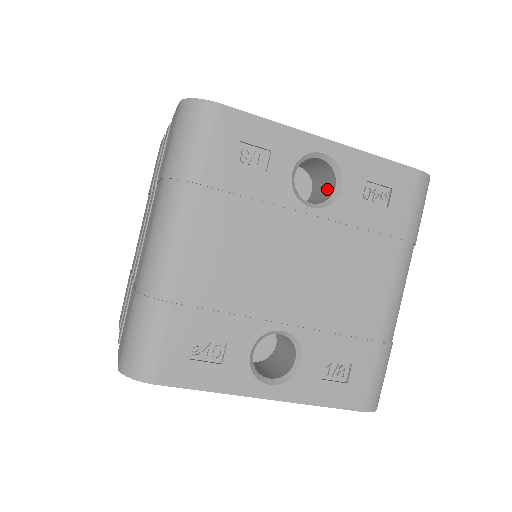
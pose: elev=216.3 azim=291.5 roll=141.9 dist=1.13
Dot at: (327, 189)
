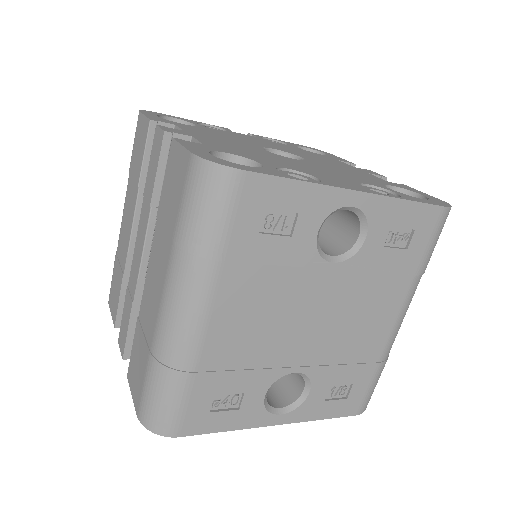
Dot at: (348, 230)
